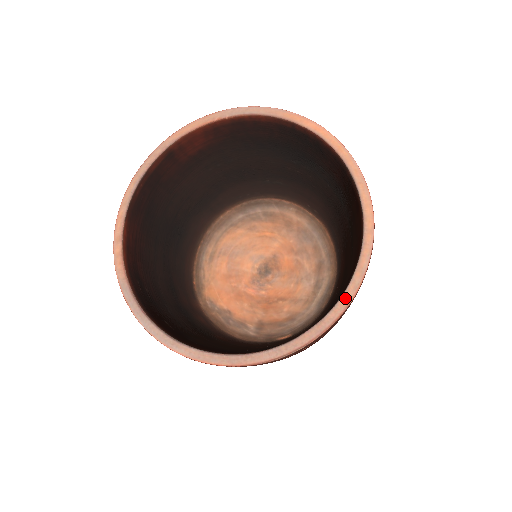
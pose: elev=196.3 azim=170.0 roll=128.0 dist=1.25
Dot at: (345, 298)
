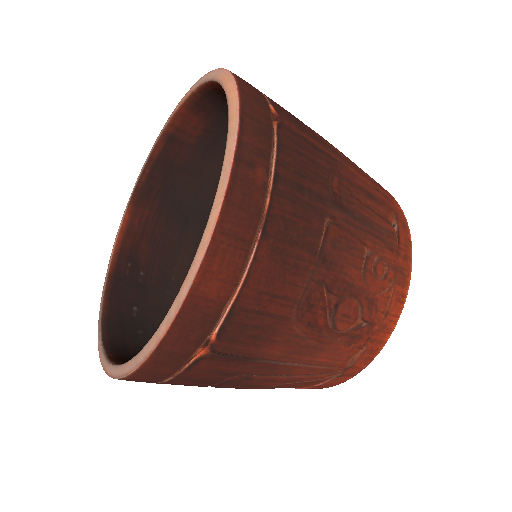
Dot at: (158, 332)
